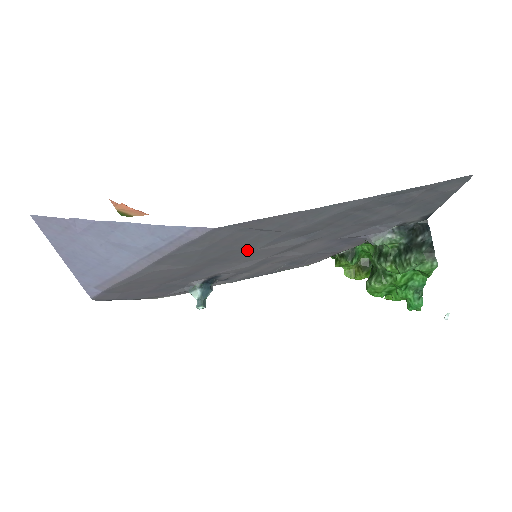
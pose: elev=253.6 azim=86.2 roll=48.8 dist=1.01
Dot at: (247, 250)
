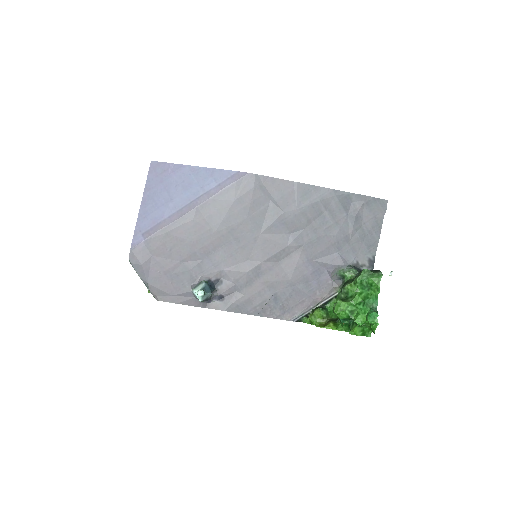
Dot at: (255, 230)
